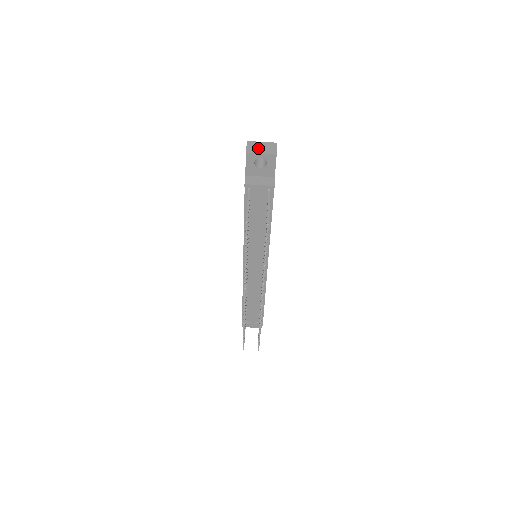
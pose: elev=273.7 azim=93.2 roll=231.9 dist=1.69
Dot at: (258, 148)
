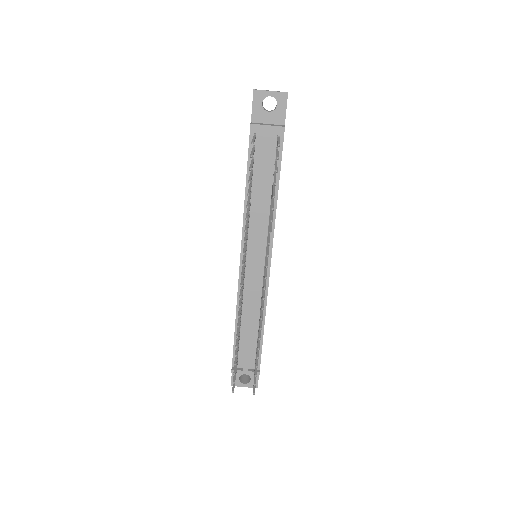
Dot at: (267, 90)
